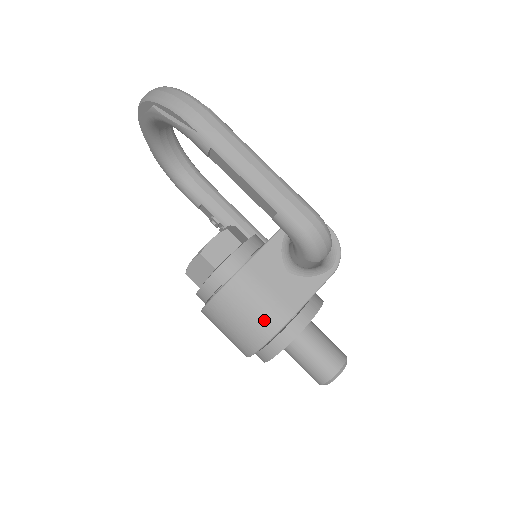
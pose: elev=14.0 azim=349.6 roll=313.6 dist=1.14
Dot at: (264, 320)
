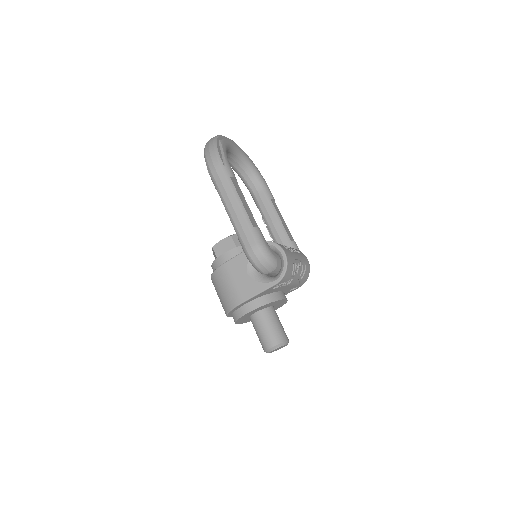
Dot at: (227, 299)
